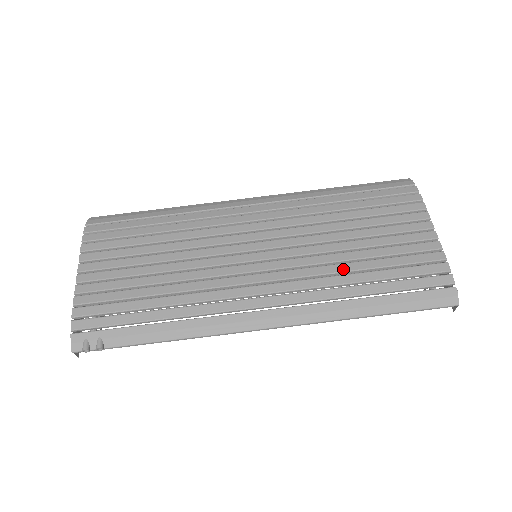
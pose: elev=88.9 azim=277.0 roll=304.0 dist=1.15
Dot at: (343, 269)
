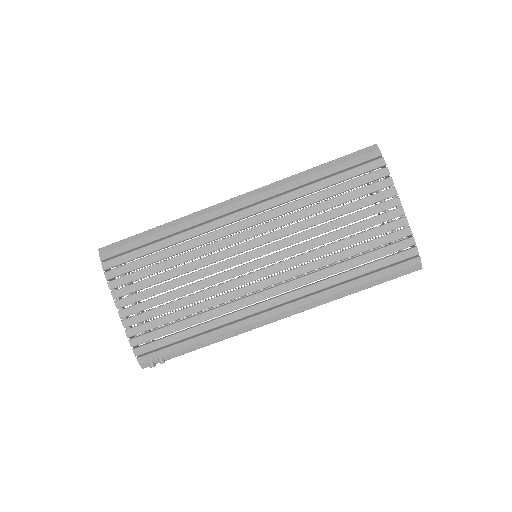
Dot at: (331, 261)
